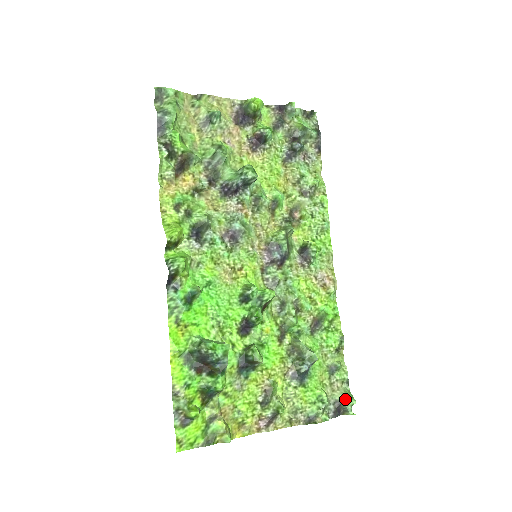
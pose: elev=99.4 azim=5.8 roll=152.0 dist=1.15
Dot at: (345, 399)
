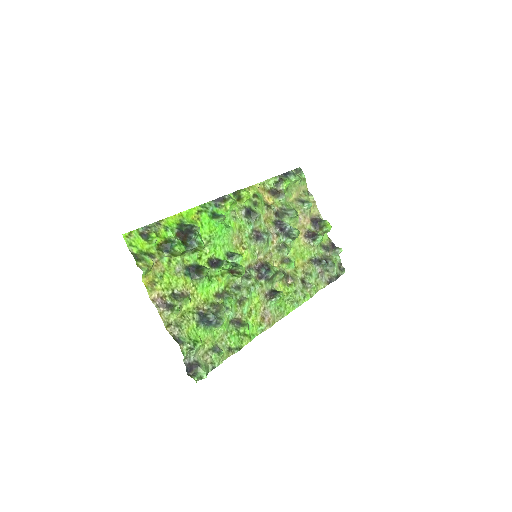
Dot at: (203, 367)
